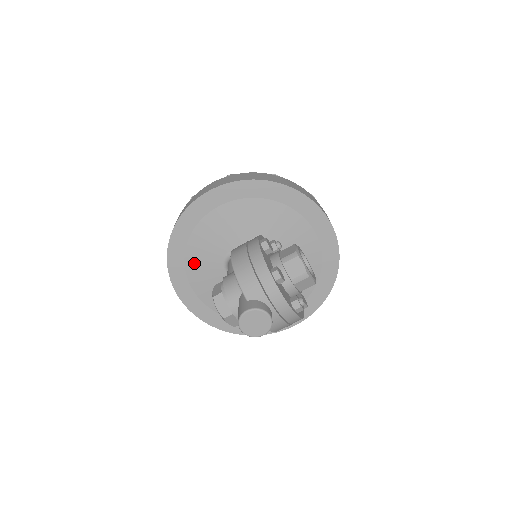
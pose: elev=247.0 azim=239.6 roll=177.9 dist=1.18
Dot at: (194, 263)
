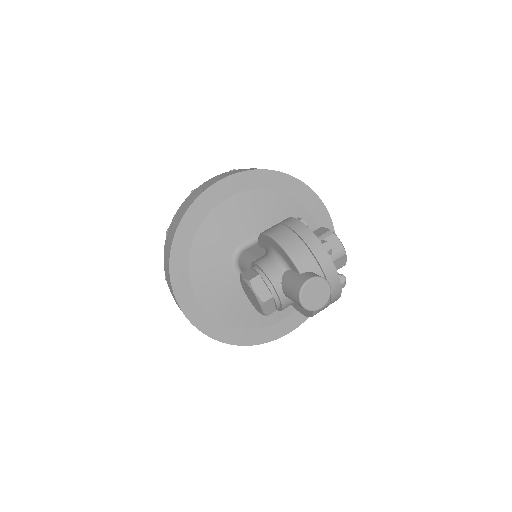
Dot at: (199, 260)
